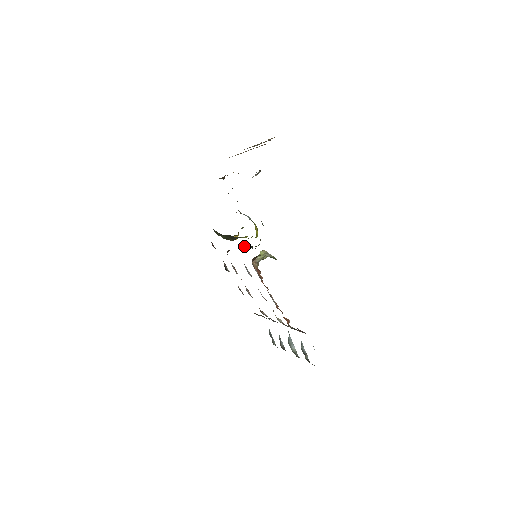
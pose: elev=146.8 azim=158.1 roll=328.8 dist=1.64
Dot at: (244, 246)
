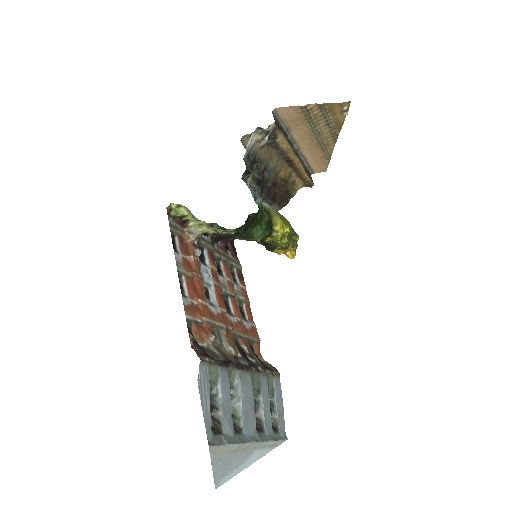
Dot at: (240, 237)
